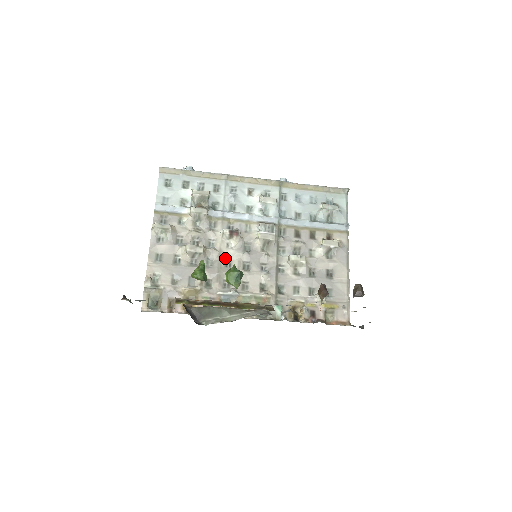
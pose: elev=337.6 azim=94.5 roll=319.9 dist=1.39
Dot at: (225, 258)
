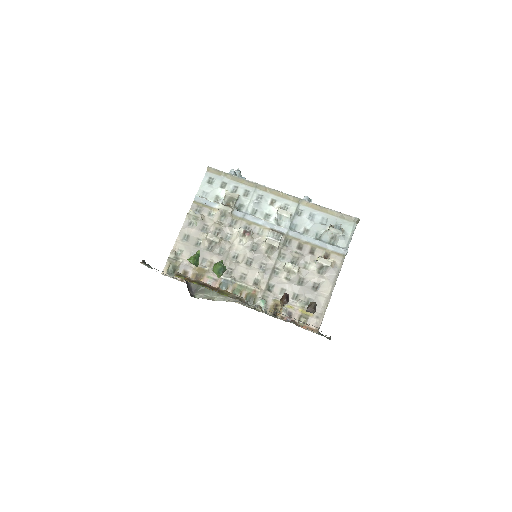
Dot at: (235, 251)
